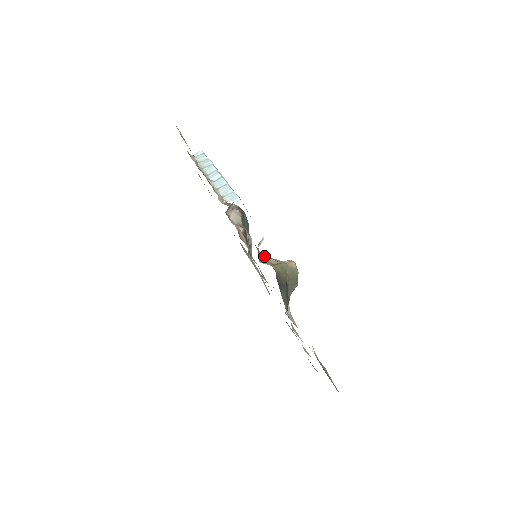
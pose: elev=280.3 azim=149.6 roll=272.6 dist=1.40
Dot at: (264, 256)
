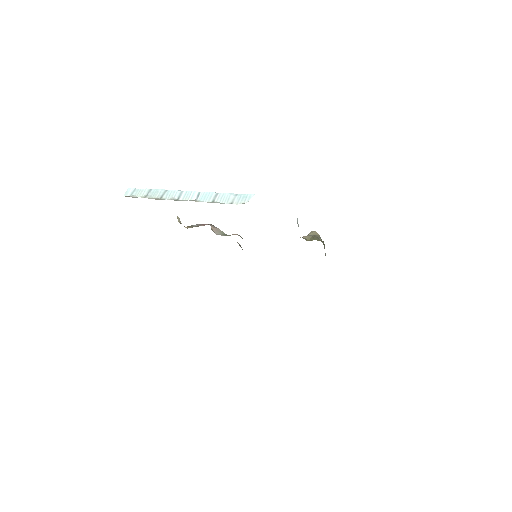
Dot at: occluded
